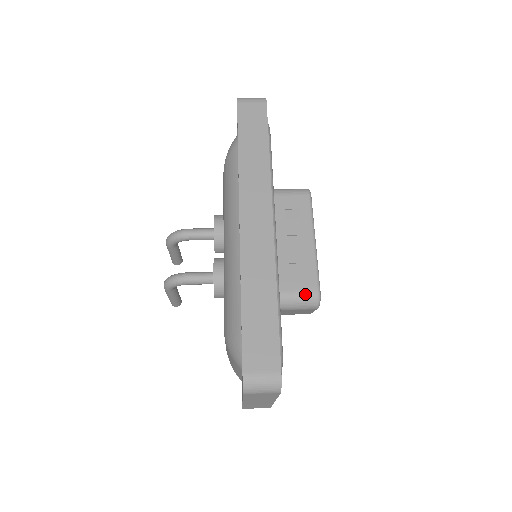
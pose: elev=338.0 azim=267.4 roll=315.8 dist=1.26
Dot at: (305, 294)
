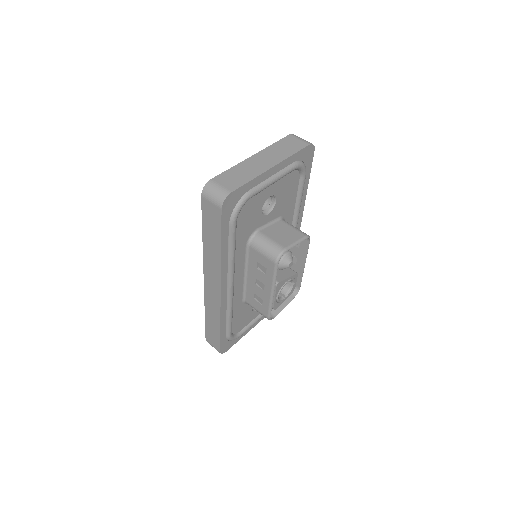
Dot at: (261, 313)
